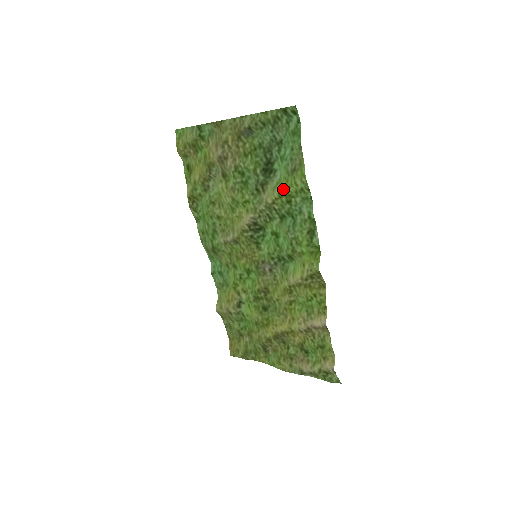
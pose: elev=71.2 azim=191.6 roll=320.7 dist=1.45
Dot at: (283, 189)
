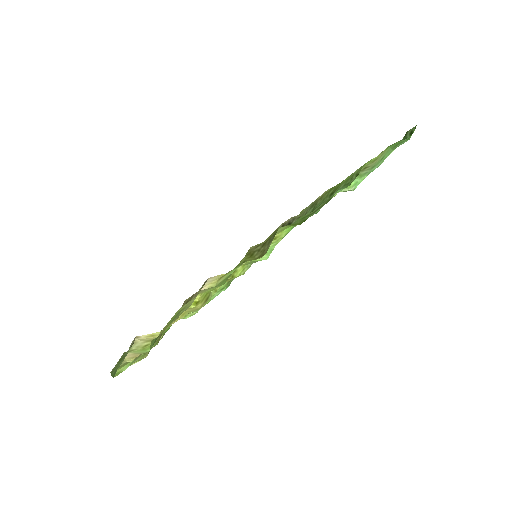
Dot at: (340, 183)
